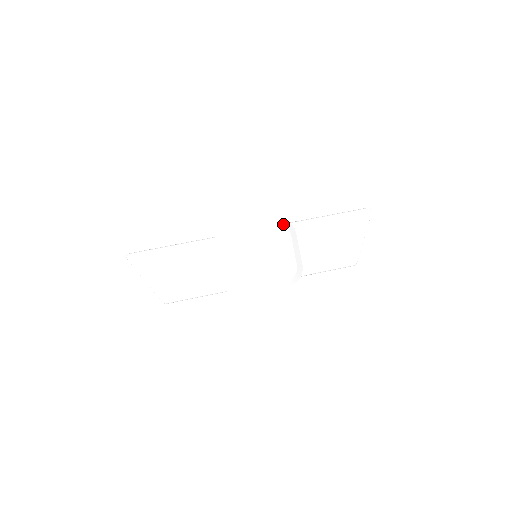
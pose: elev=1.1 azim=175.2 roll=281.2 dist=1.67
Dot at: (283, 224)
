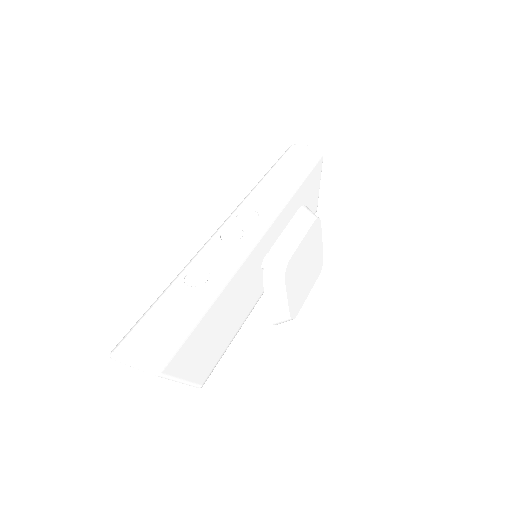
Dot at: (316, 216)
